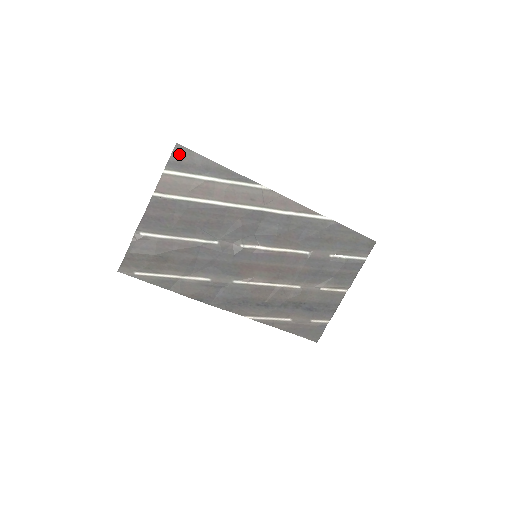
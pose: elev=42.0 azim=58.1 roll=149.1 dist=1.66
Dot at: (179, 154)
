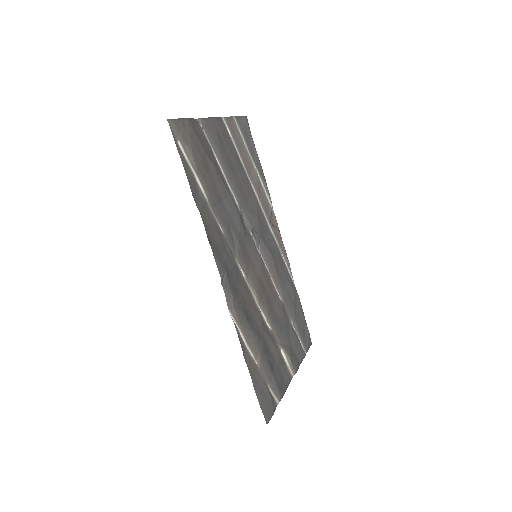
Dot at: (245, 123)
